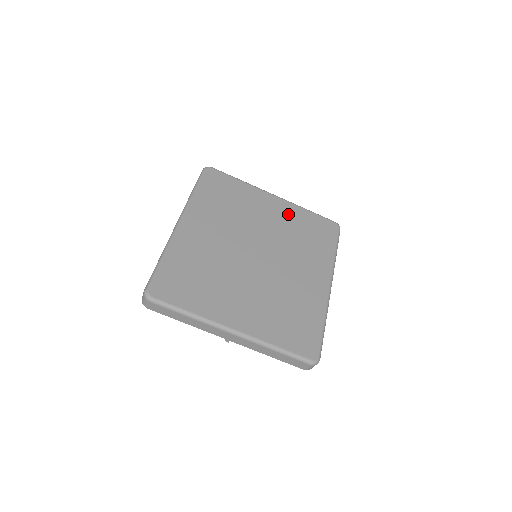
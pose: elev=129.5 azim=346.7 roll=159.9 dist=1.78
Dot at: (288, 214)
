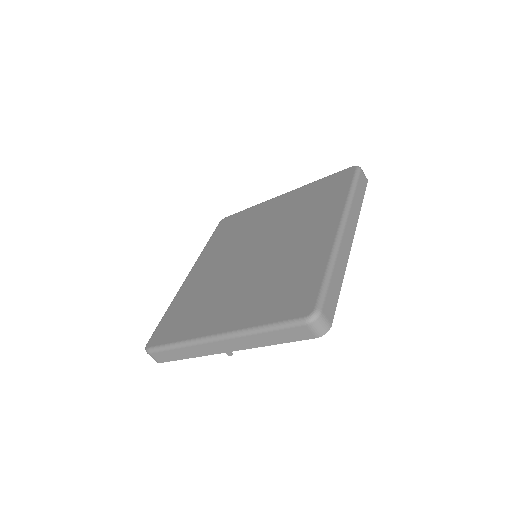
Dot at: (294, 199)
